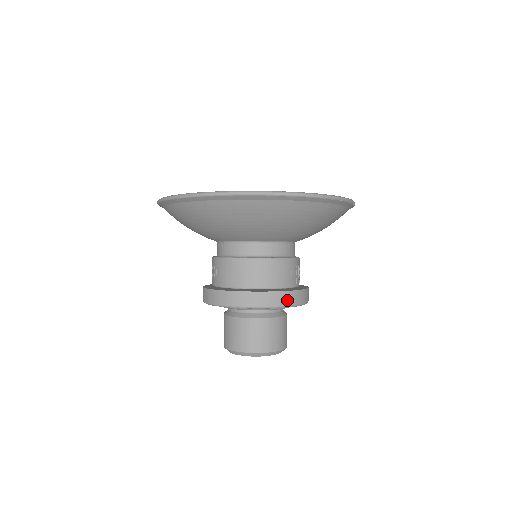
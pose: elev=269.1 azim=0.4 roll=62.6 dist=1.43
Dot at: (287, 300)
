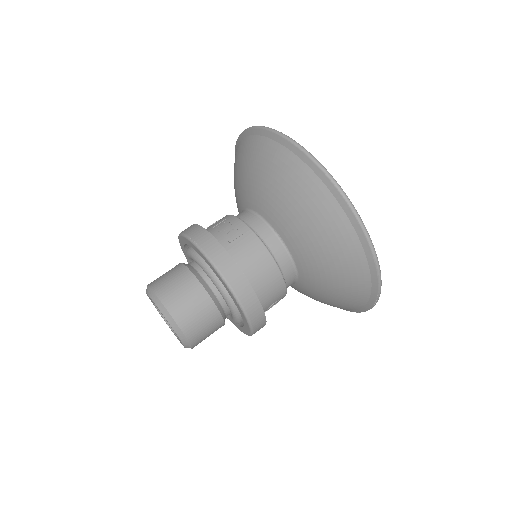
Dot at: (257, 320)
